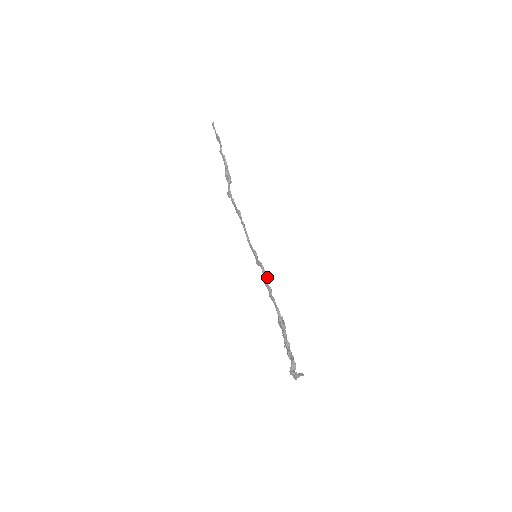
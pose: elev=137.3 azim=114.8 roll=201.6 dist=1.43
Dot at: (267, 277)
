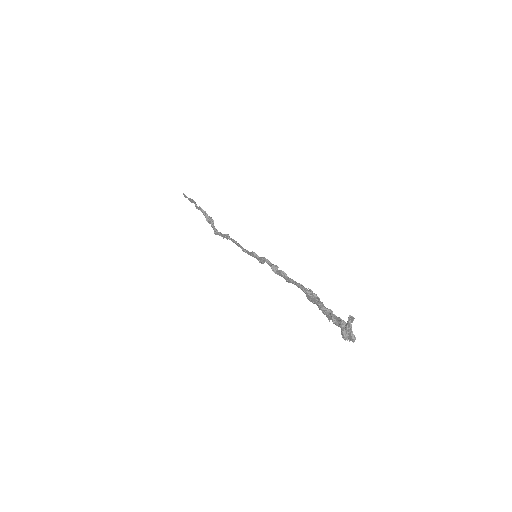
Dot at: (275, 265)
